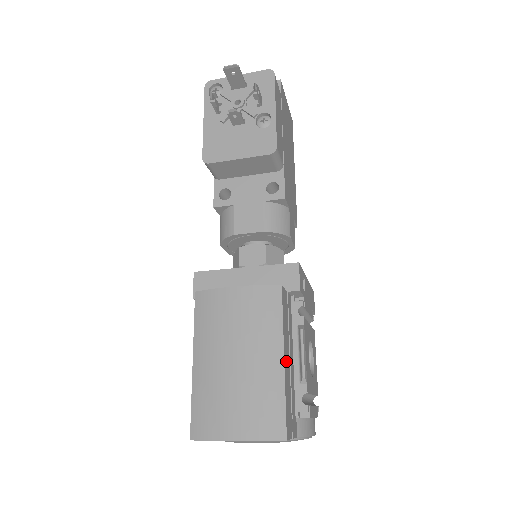
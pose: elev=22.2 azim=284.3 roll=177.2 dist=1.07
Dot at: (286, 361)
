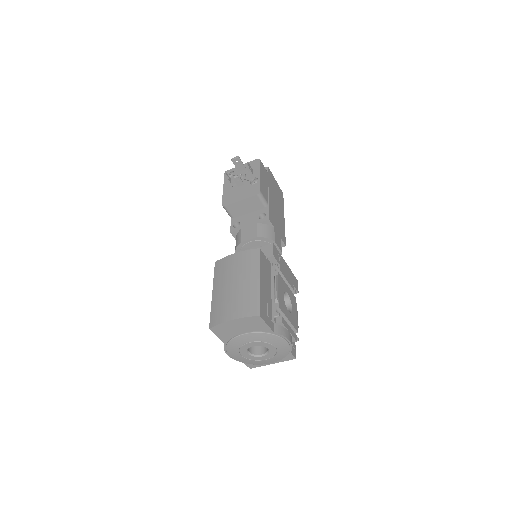
Dot at: (262, 284)
